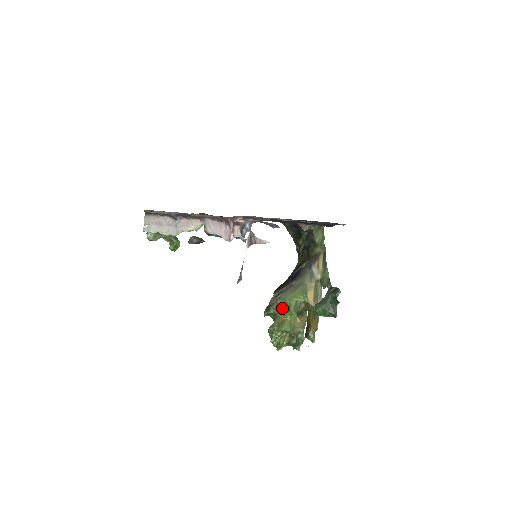
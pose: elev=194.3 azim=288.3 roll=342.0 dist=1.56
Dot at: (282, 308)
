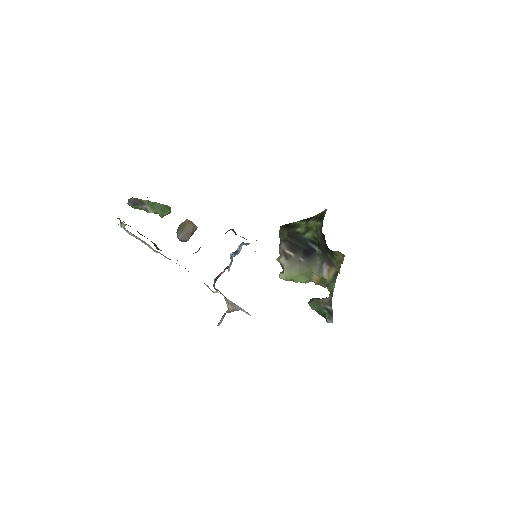
Dot at: occluded
